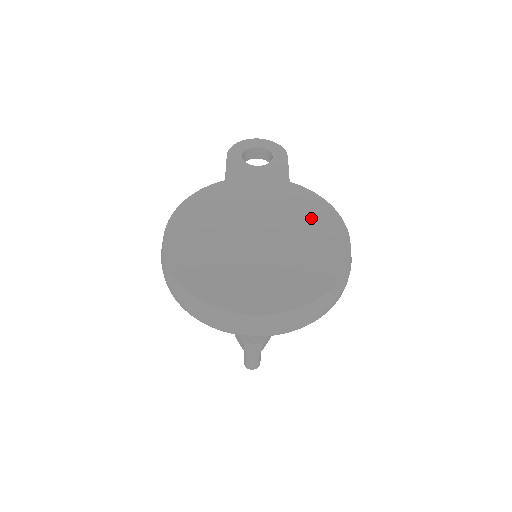
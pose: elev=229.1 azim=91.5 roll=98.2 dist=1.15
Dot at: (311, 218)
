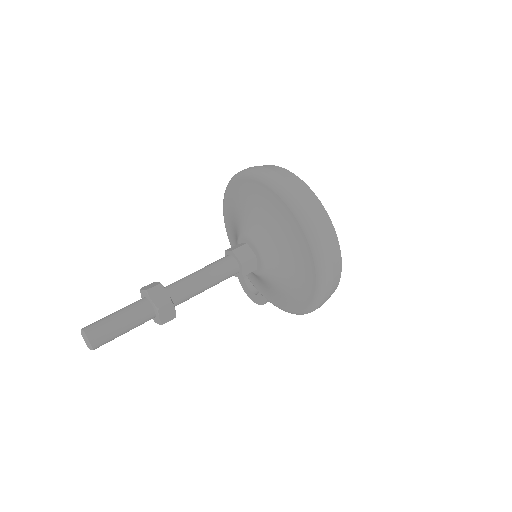
Dot at: occluded
